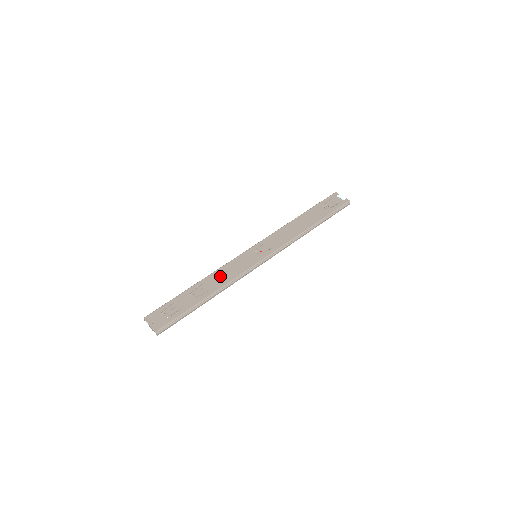
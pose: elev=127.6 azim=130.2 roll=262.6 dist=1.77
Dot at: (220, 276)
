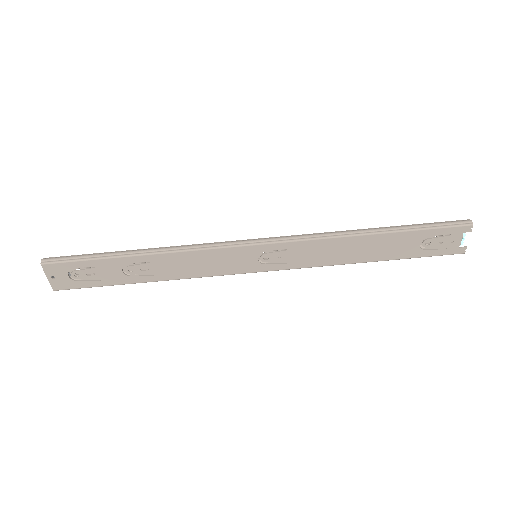
Dot at: (182, 264)
